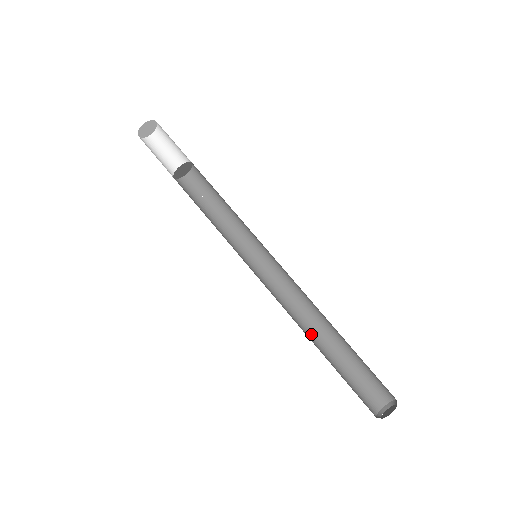
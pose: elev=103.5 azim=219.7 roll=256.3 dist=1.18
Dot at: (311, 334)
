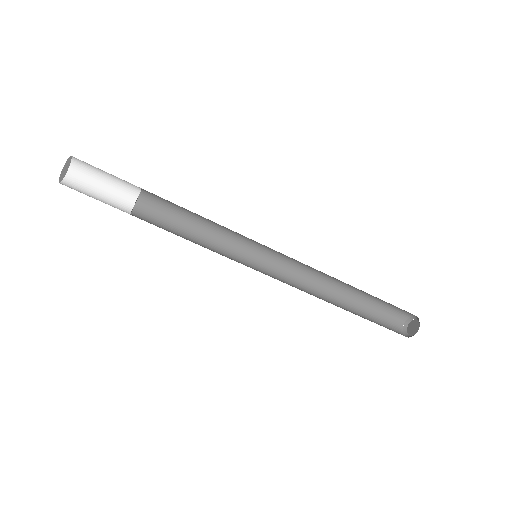
Dot at: (333, 288)
